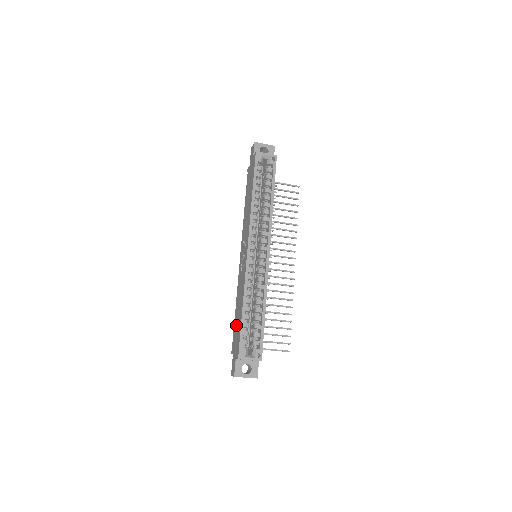
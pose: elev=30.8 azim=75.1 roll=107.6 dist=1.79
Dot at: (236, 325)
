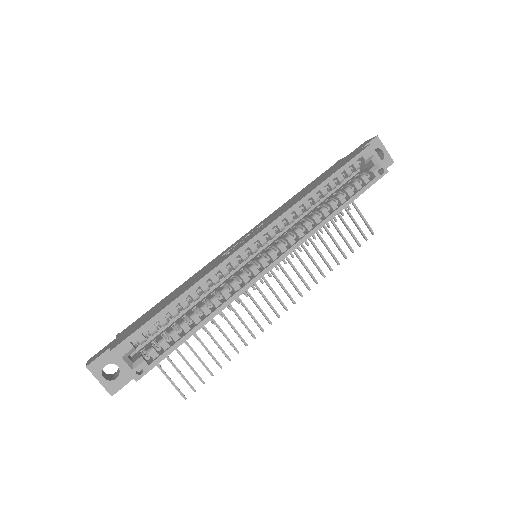
Dot at: (154, 309)
